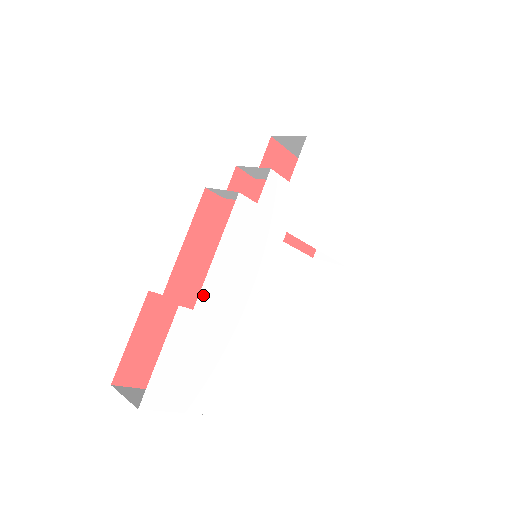
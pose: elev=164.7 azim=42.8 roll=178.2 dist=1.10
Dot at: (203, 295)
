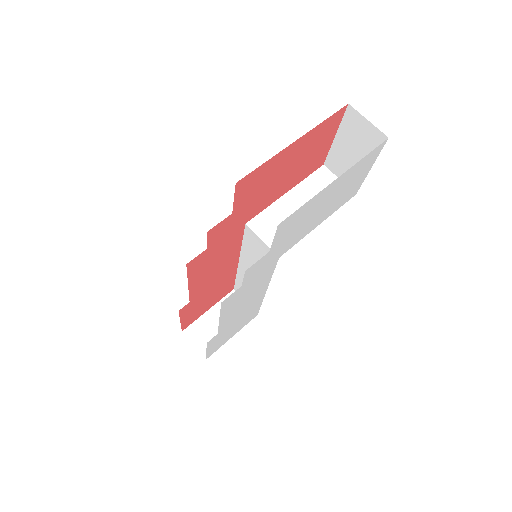
Dot at: (221, 328)
